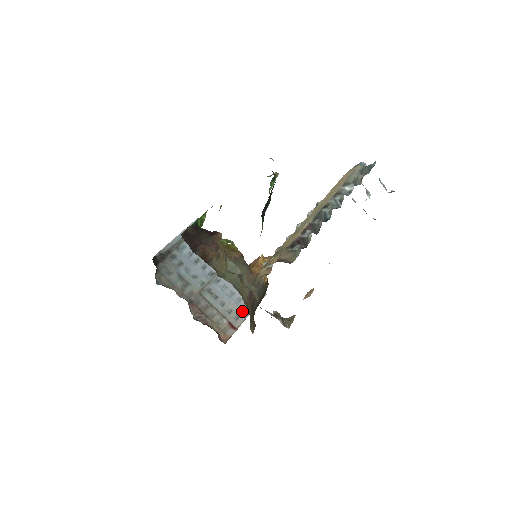
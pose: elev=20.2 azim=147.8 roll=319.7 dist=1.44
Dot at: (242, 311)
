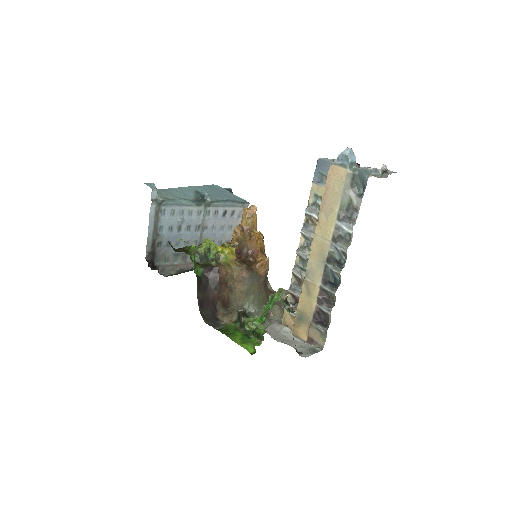
Dot at: occluded
